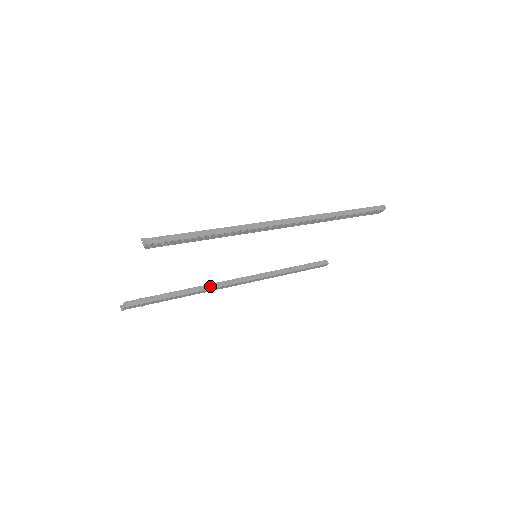
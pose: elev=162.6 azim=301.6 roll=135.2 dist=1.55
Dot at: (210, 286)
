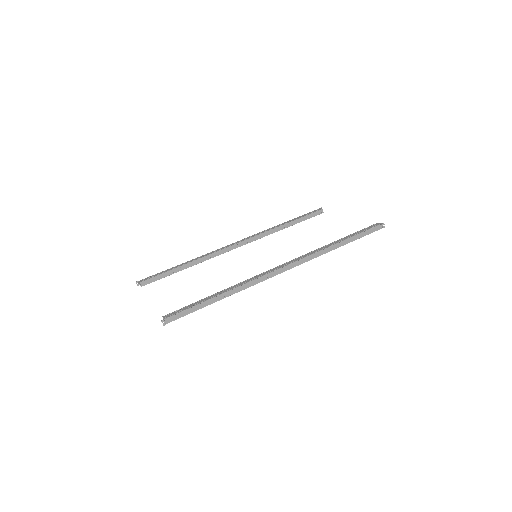
Dot at: (212, 255)
